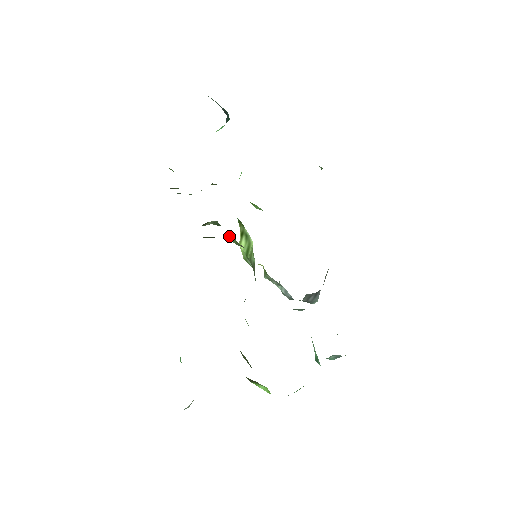
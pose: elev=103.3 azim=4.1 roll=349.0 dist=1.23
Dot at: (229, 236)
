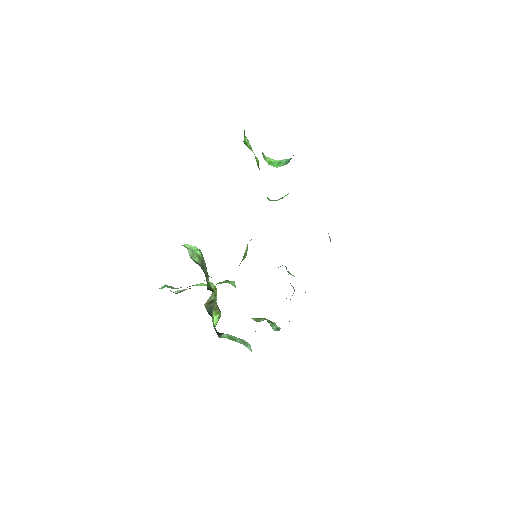
Dot at: occluded
